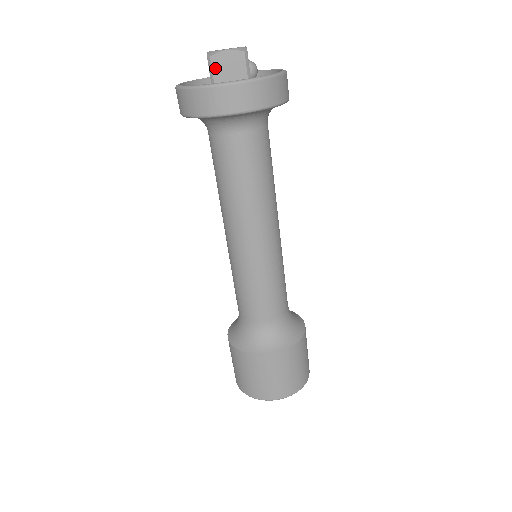
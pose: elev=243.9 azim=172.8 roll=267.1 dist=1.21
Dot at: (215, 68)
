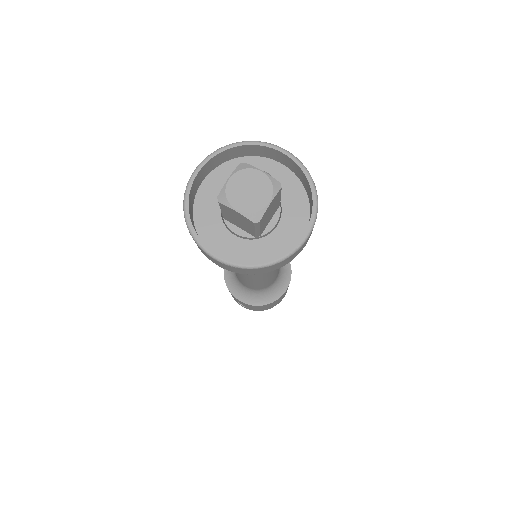
Dot at: (262, 223)
